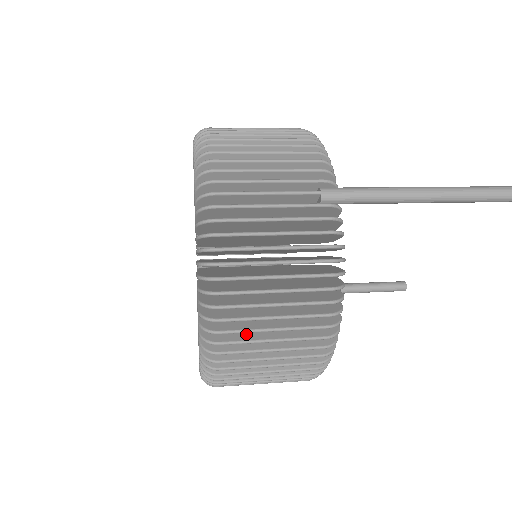
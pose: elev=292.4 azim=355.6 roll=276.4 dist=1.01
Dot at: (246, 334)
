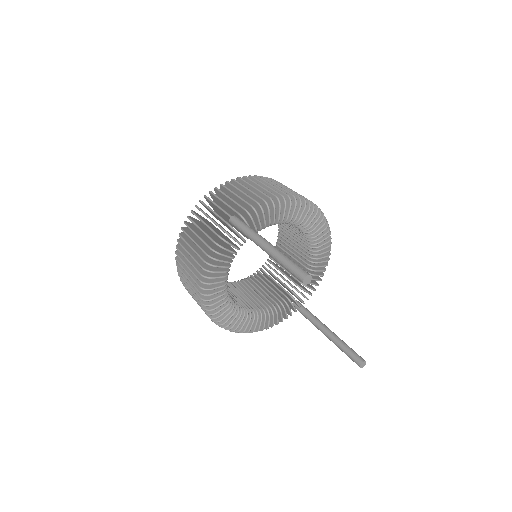
Dot at: occluded
